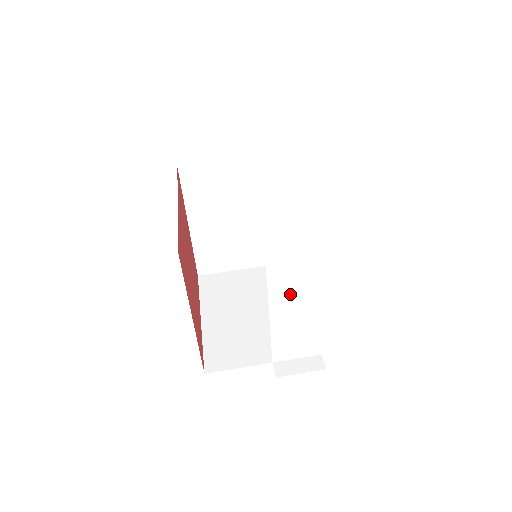
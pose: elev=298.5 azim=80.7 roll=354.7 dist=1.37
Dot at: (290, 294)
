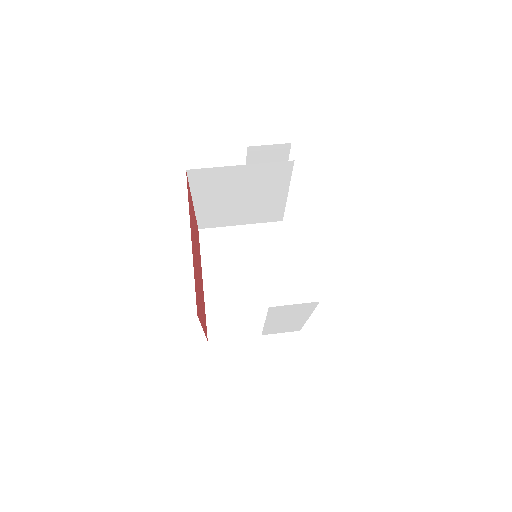
Dot at: (283, 318)
